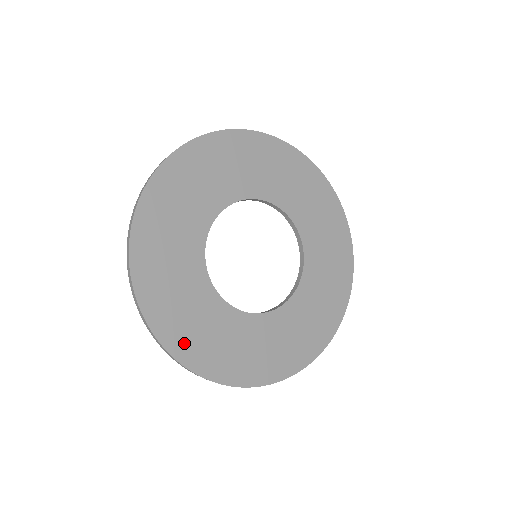
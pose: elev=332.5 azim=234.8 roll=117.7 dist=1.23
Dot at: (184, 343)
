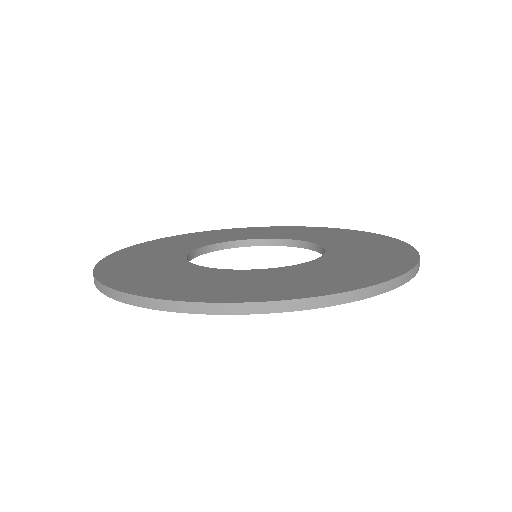
Dot at: (115, 267)
